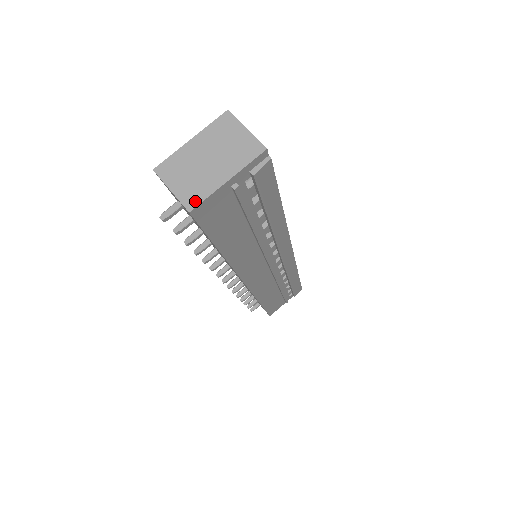
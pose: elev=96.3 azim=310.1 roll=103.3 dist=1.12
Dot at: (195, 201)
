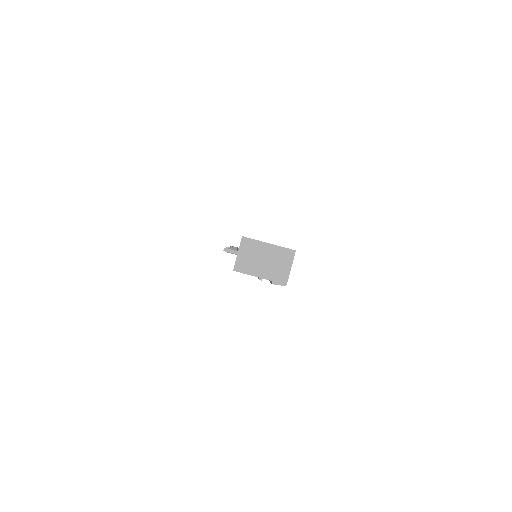
Dot at: (240, 269)
